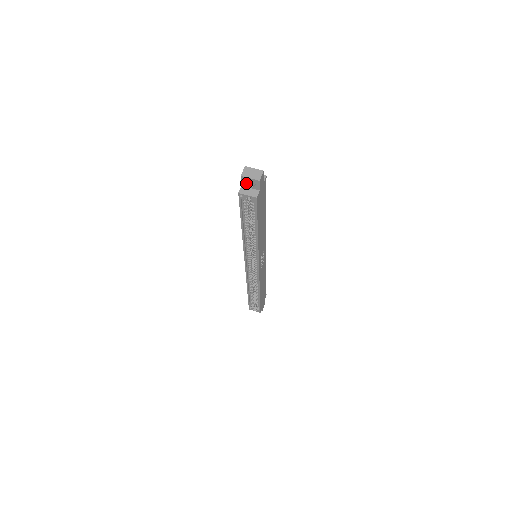
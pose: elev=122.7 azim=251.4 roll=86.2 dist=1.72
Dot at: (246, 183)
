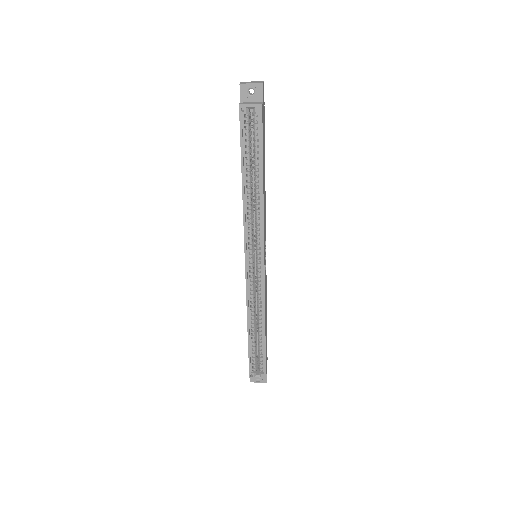
Dot at: (246, 95)
